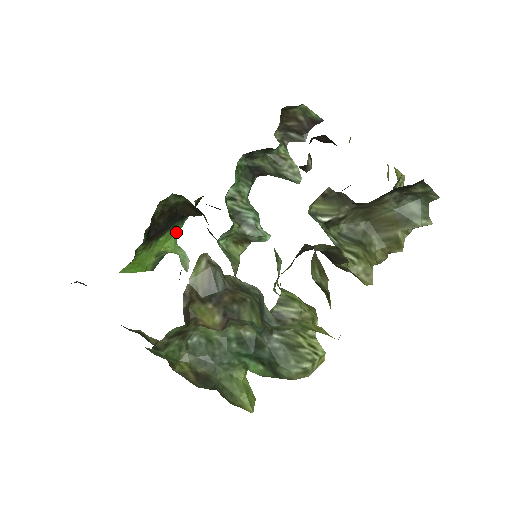
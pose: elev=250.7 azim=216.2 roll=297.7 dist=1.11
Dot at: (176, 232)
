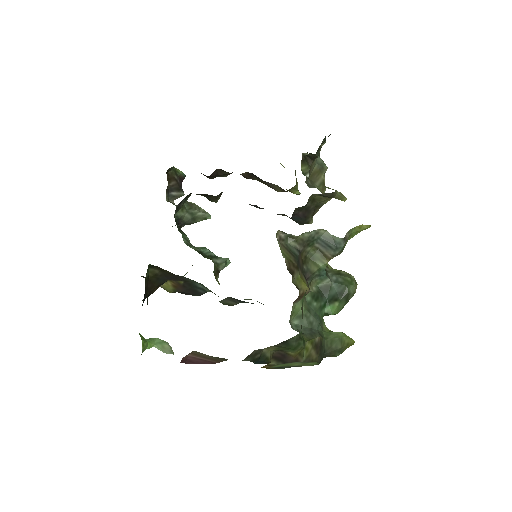
Dot at: occluded
